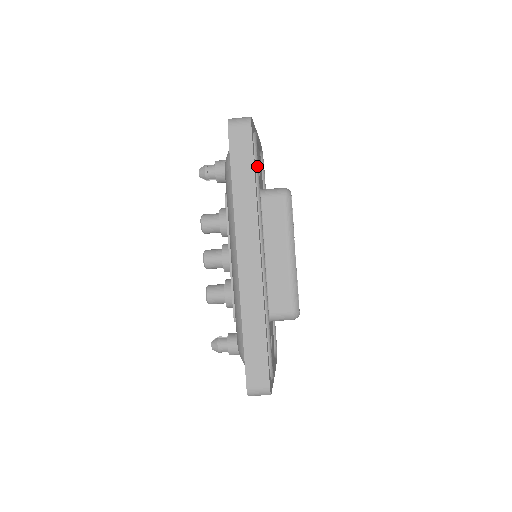
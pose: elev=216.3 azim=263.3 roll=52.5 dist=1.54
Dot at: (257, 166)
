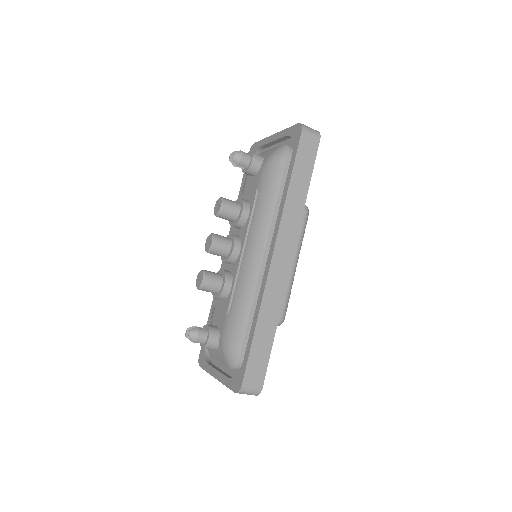
Dot at: occluded
